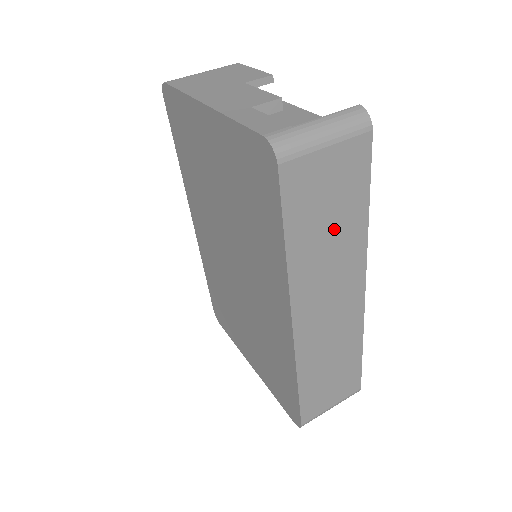
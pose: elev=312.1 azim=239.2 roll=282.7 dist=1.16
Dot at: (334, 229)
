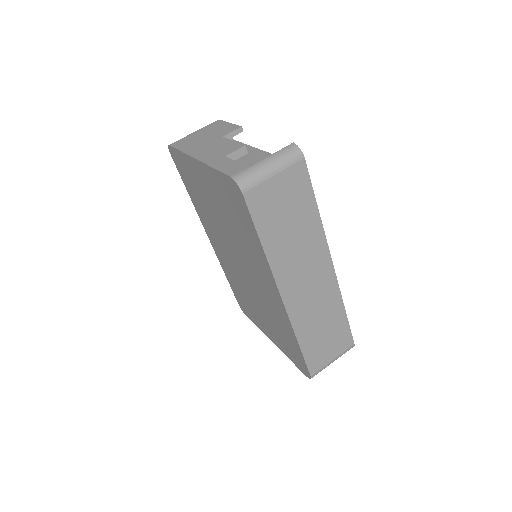
Dot at: (295, 227)
